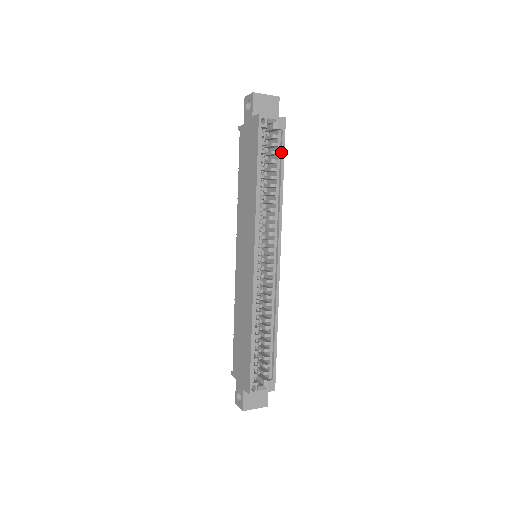
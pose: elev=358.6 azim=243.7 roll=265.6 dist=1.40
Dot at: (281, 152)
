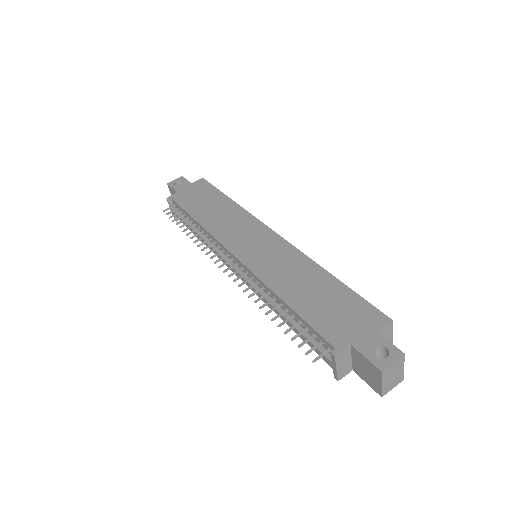
Dot at: occluded
